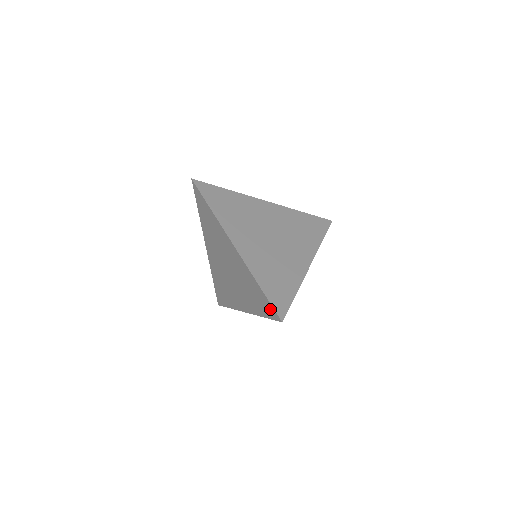
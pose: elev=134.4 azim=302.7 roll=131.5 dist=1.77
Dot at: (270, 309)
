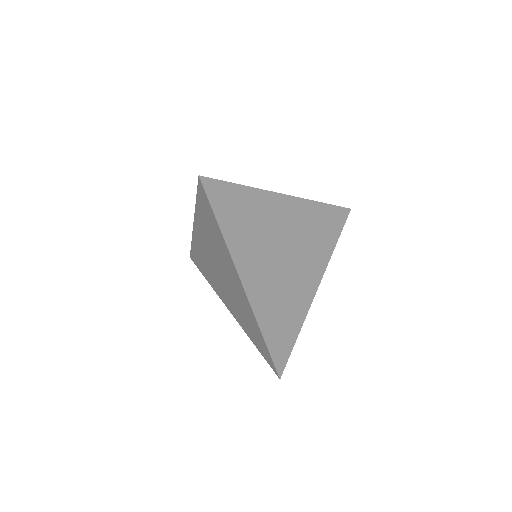
Dot at: (269, 358)
